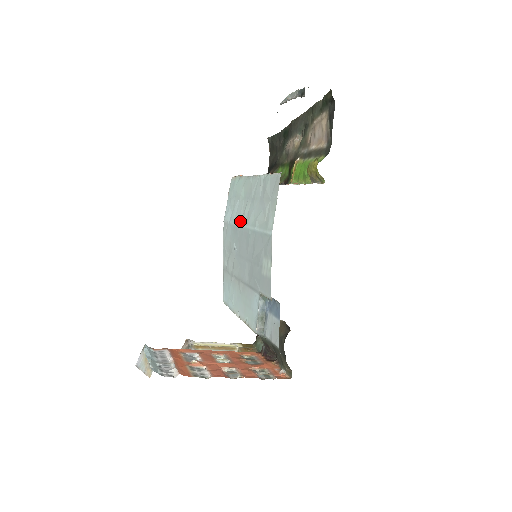
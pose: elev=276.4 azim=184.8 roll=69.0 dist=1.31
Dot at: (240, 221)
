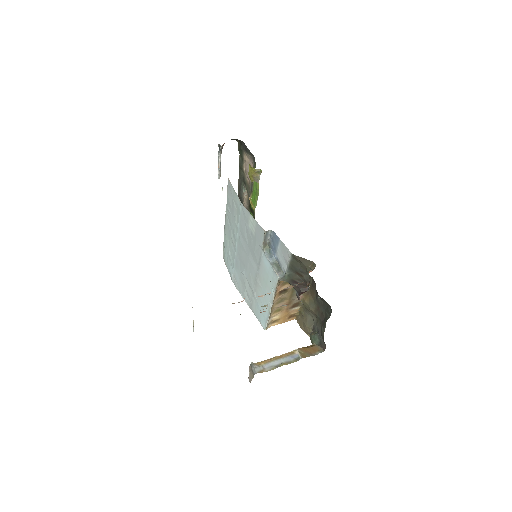
Dot at: (234, 251)
